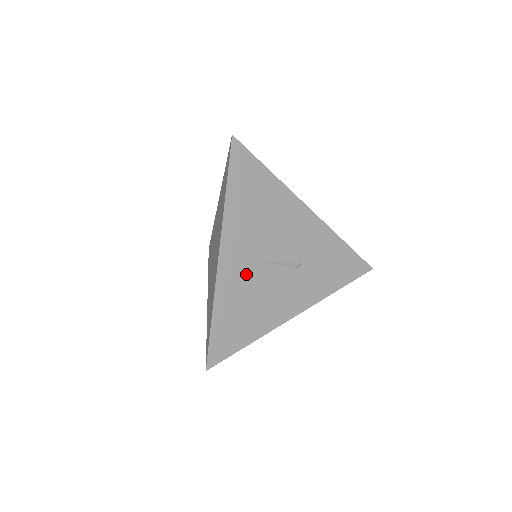
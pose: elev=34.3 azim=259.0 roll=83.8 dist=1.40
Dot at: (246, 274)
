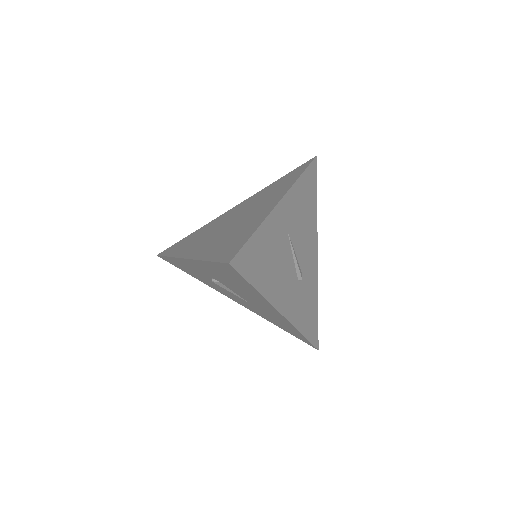
Dot at: (282, 236)
